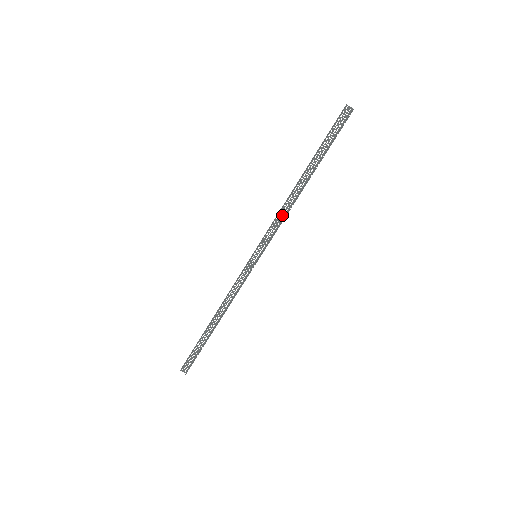
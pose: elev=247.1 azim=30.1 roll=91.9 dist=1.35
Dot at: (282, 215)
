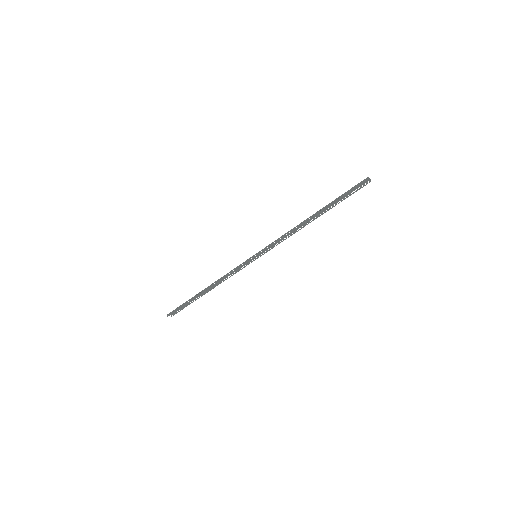
Dot at: (287, 234)
